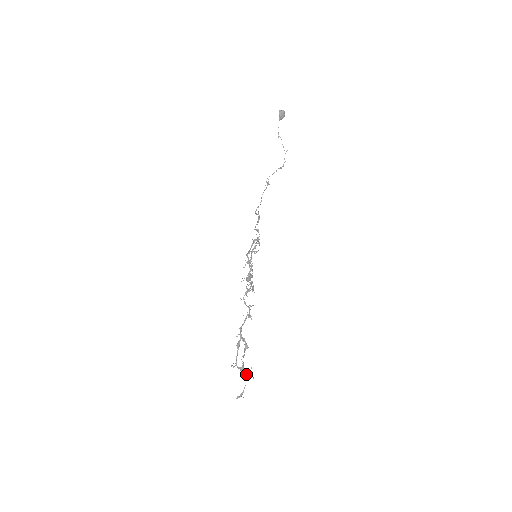
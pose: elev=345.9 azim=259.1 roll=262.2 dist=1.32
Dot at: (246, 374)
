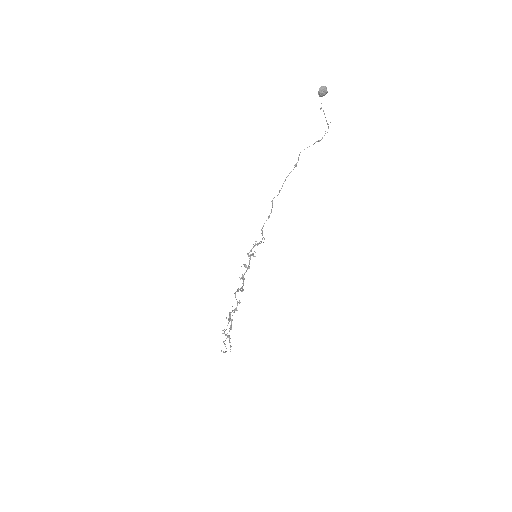
Dot at: (226, 348)
